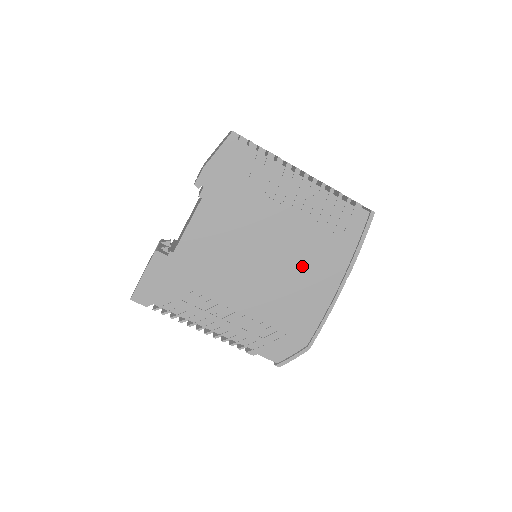
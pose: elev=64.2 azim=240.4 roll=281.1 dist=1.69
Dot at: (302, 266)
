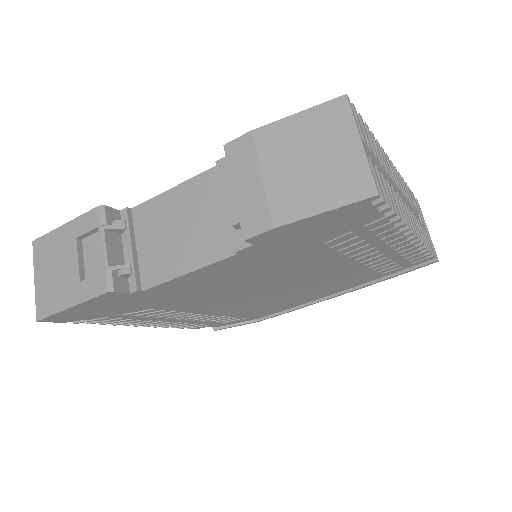
Dot at: (313, 290)
